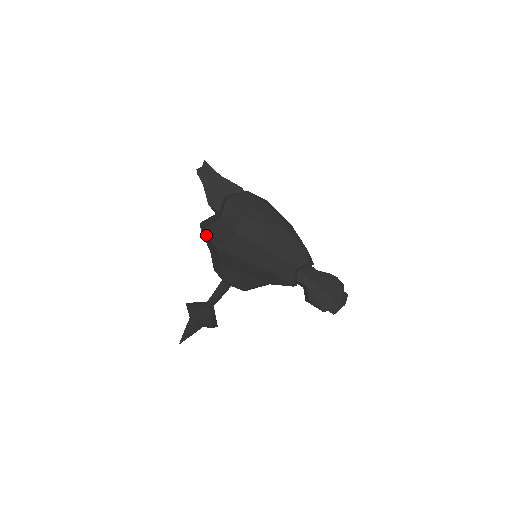
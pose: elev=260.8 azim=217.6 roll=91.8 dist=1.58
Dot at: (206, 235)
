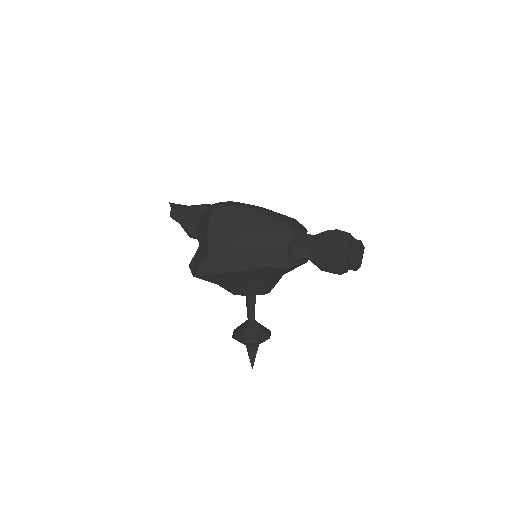
Dot at: (190, 268)
